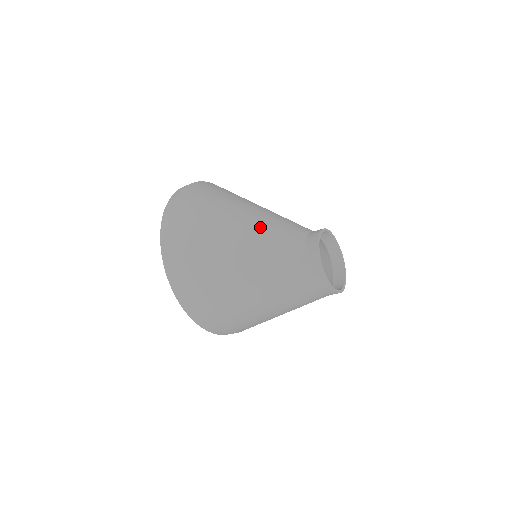
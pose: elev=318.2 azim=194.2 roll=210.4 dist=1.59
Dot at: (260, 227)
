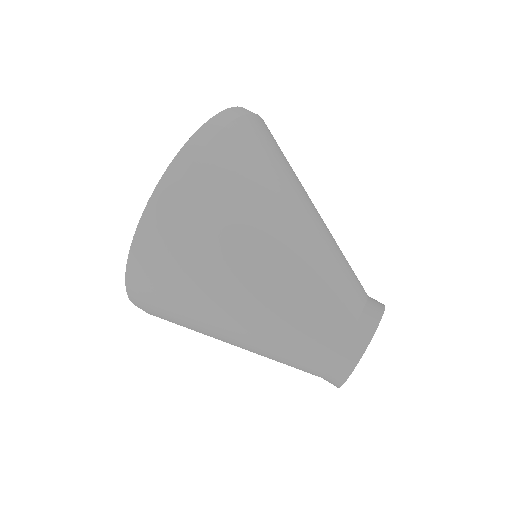
Dot at: (325, 236)
